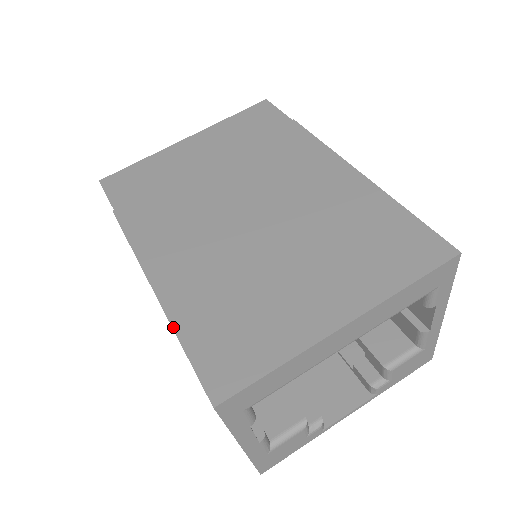
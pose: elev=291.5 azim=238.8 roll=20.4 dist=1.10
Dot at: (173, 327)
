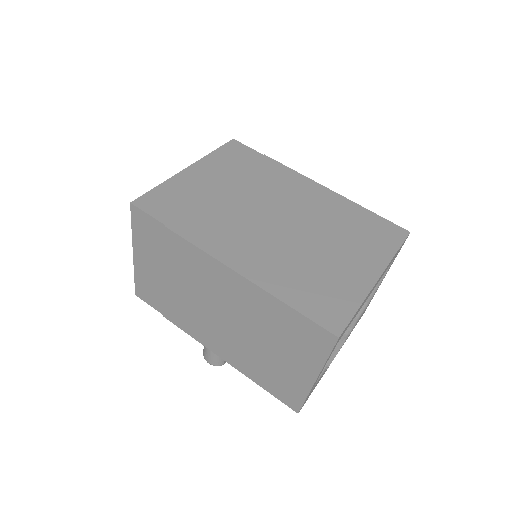
Dot at: (279, 299)
